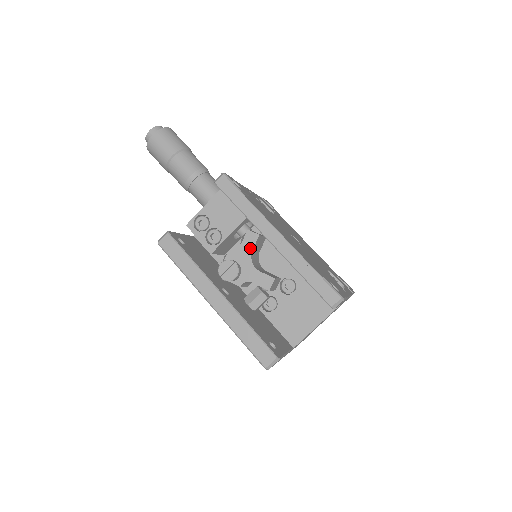
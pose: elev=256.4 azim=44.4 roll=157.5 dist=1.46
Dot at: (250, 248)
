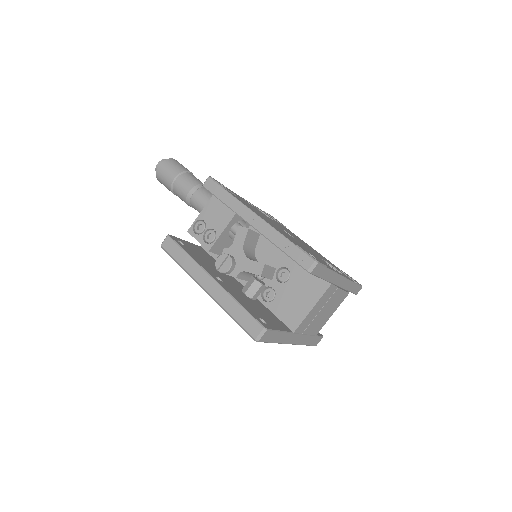
Dot at: (242, 241)
